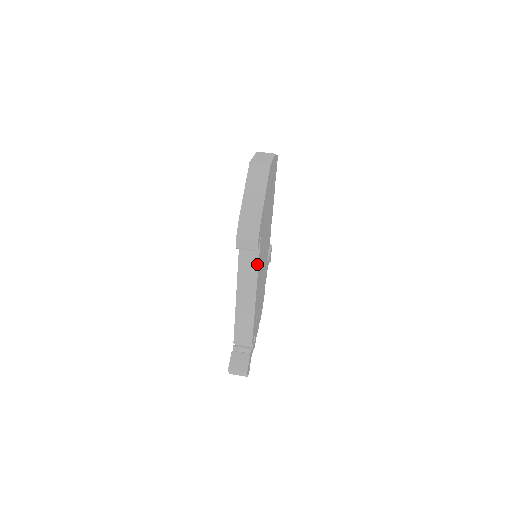
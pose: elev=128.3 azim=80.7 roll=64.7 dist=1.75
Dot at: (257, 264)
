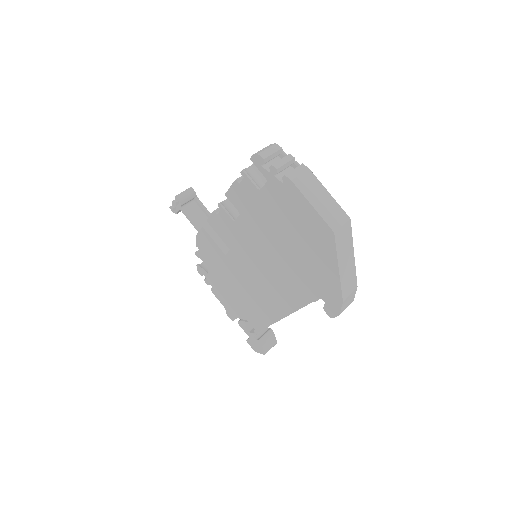
Dot at: occluded
